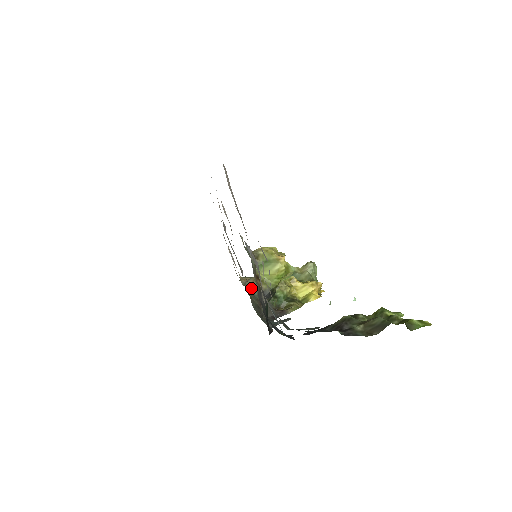
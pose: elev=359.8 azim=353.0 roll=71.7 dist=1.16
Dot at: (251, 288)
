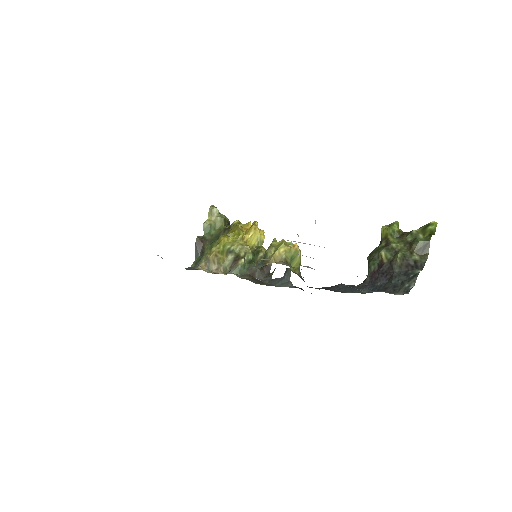
Dot at: (235, 272)
